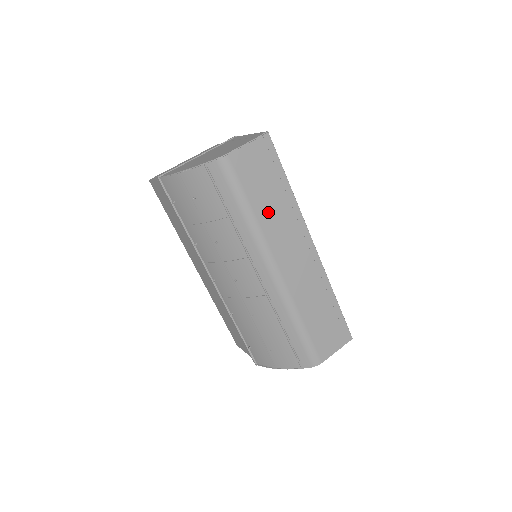
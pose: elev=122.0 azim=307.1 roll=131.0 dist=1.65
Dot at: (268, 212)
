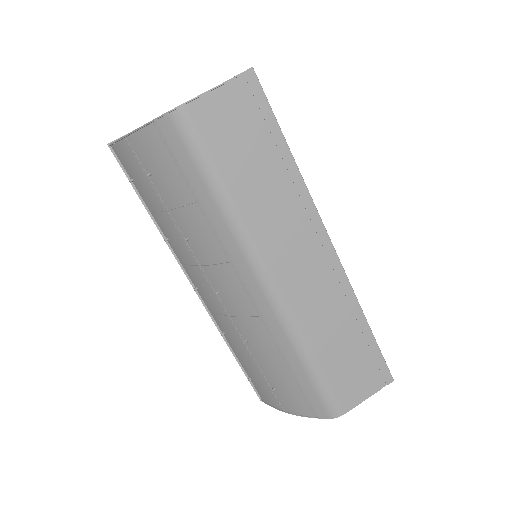
Dot at: (255, 195)
